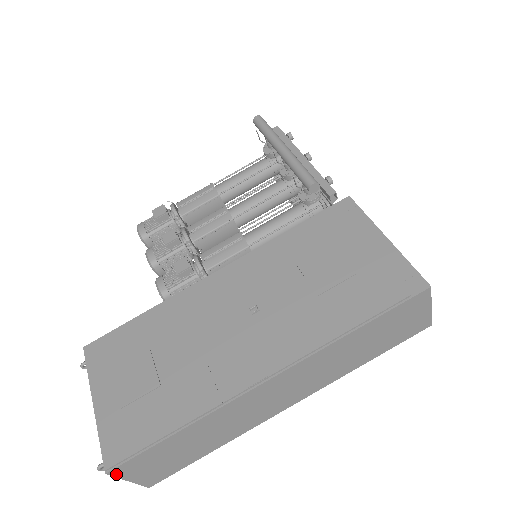
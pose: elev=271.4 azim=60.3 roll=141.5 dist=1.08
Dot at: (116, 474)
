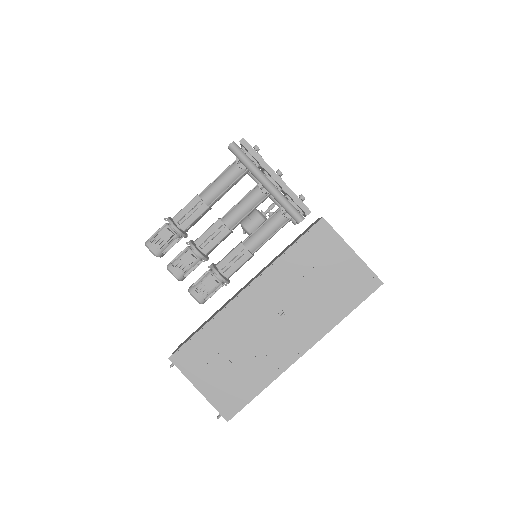
Dot at: occluded
